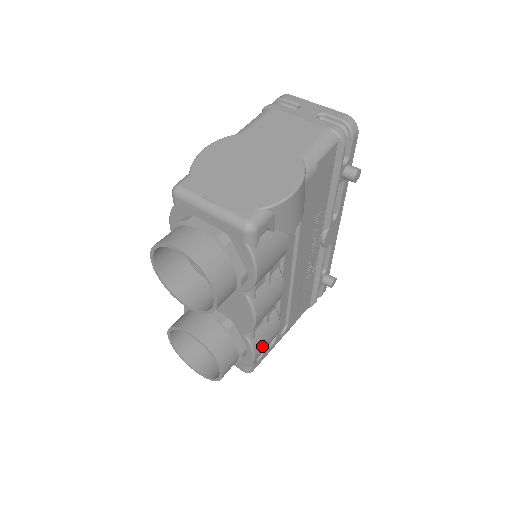
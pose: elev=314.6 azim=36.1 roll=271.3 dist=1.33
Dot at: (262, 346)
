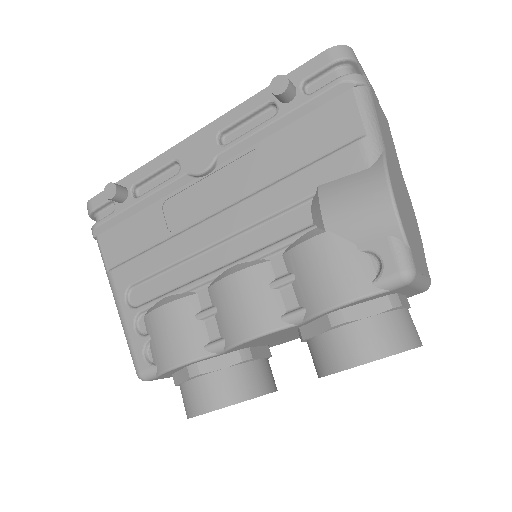
Dot at: occluded
